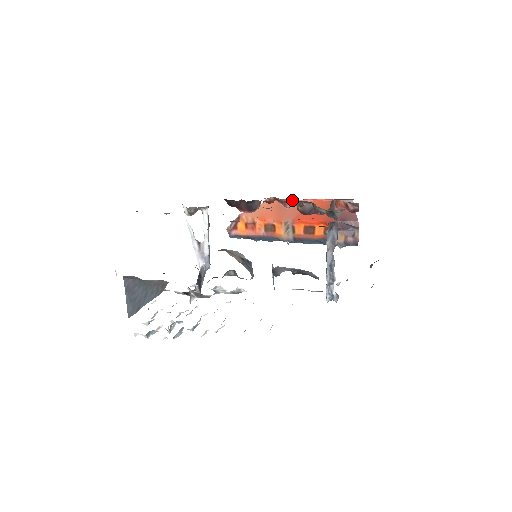
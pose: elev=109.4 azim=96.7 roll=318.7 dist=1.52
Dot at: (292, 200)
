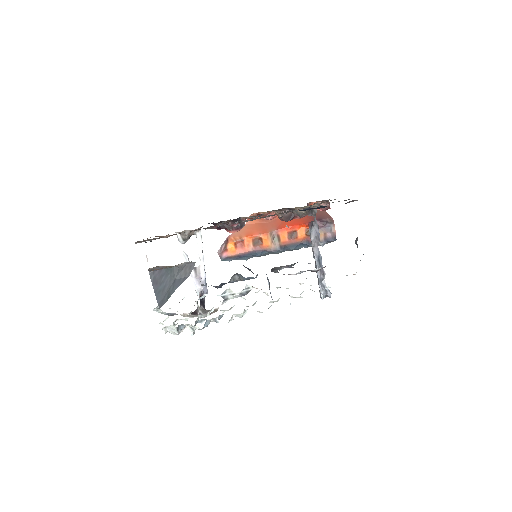
Dot at: (273, 211)
